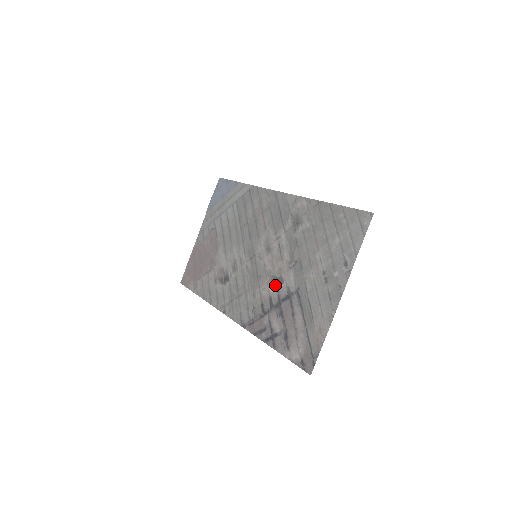
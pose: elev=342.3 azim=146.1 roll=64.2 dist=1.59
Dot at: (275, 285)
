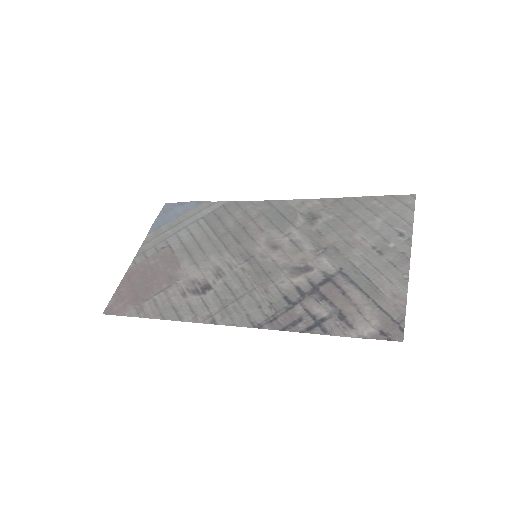
Dot at: (301, 274)
